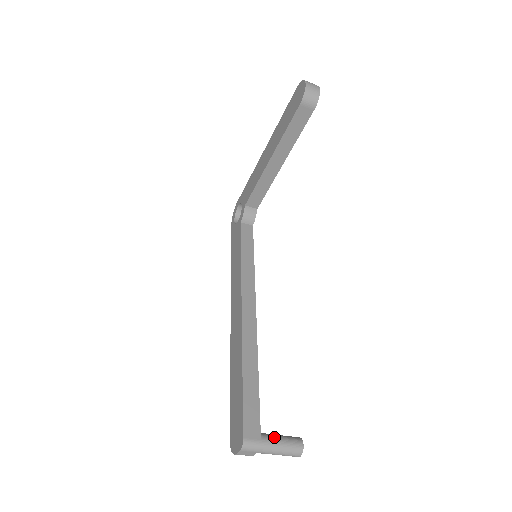
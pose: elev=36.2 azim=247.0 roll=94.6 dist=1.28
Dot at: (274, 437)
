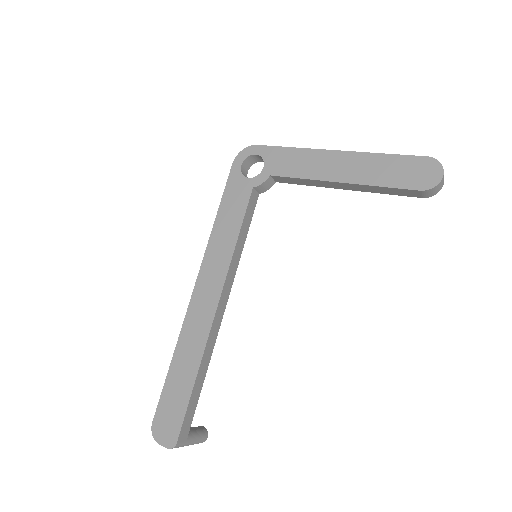
Dot at: (194, 436)
